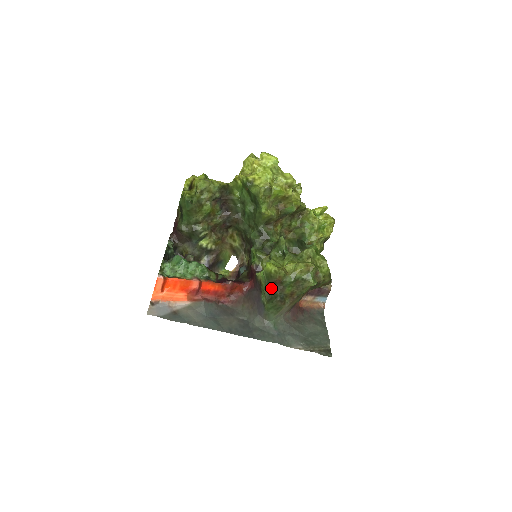
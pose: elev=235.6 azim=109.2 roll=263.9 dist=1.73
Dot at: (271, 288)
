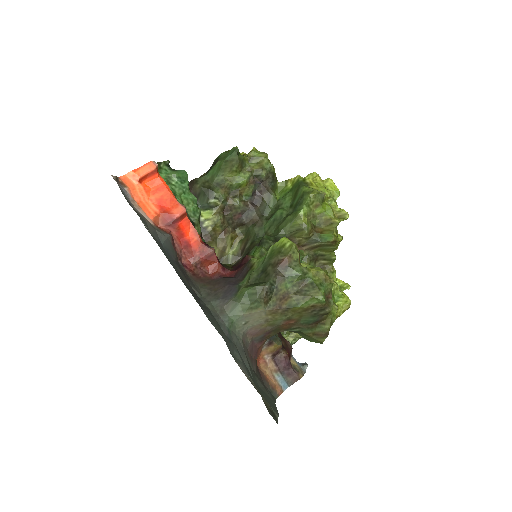
Dot at: (266, 270)
